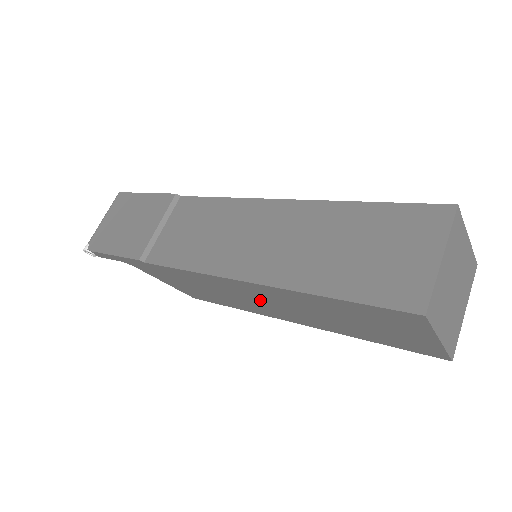
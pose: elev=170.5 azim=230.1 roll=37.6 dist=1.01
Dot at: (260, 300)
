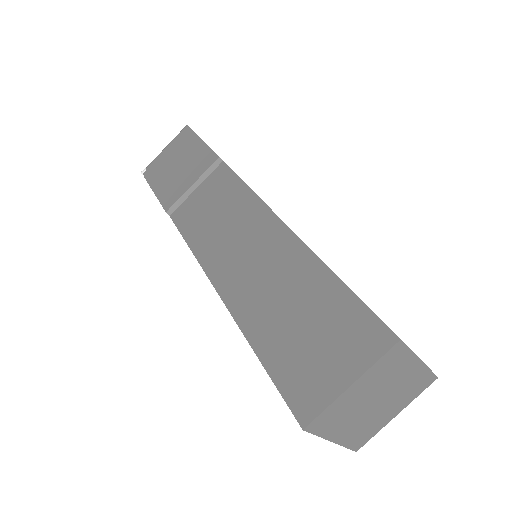
Dot at: occluded
